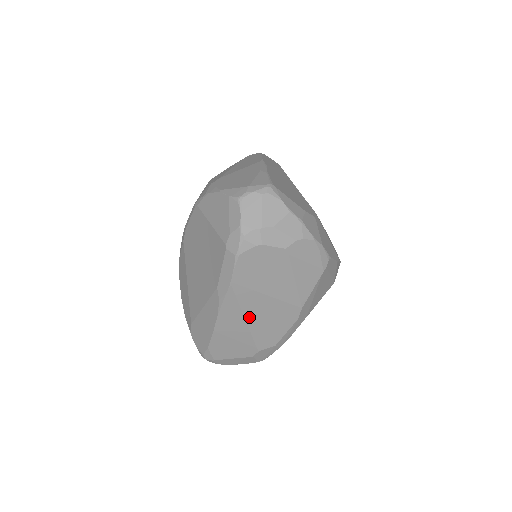
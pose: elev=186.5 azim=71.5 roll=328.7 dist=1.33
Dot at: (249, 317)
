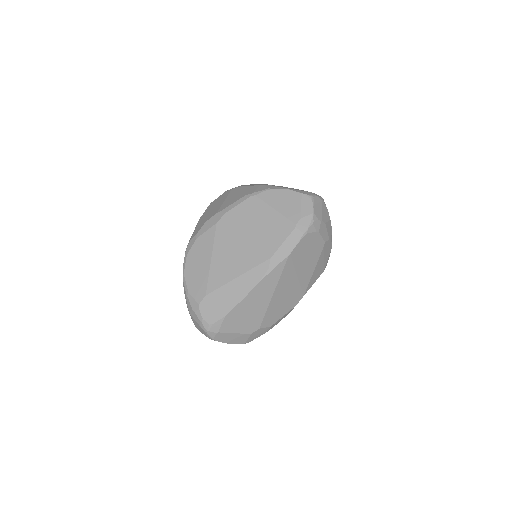
Dot at: (277, 291)
